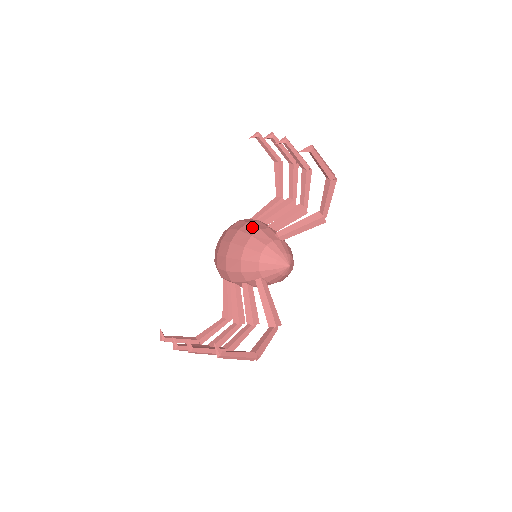
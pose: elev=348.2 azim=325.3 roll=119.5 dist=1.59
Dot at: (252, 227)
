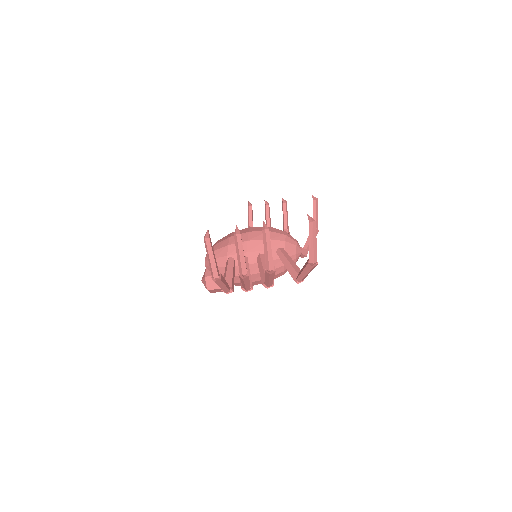
Dot at: occluded
